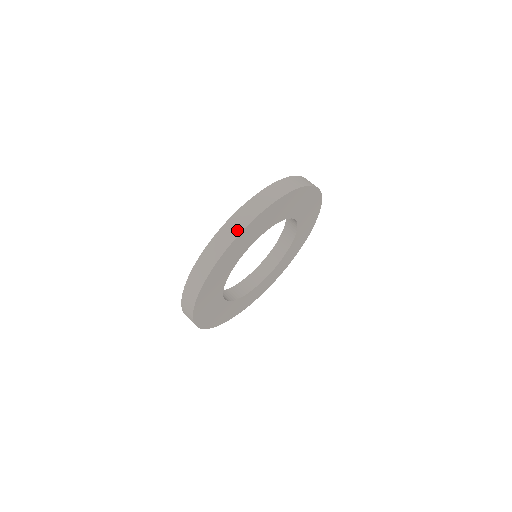
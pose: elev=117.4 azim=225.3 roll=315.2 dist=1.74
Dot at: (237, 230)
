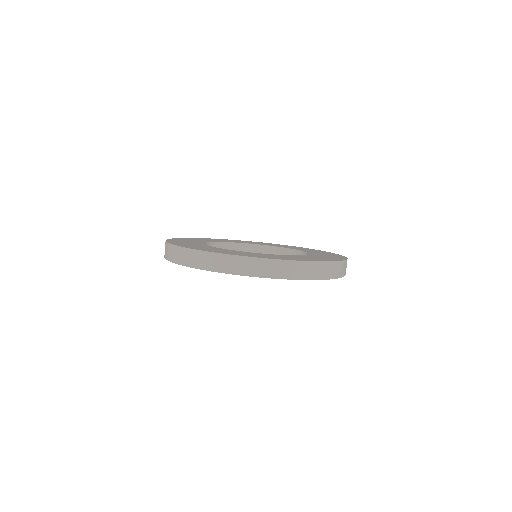
Dot at: (299, 275)
